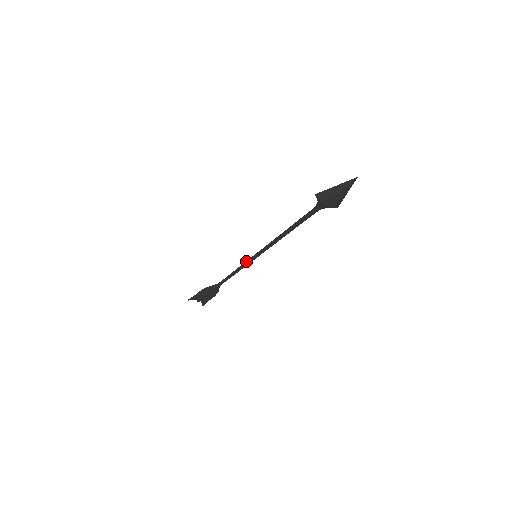
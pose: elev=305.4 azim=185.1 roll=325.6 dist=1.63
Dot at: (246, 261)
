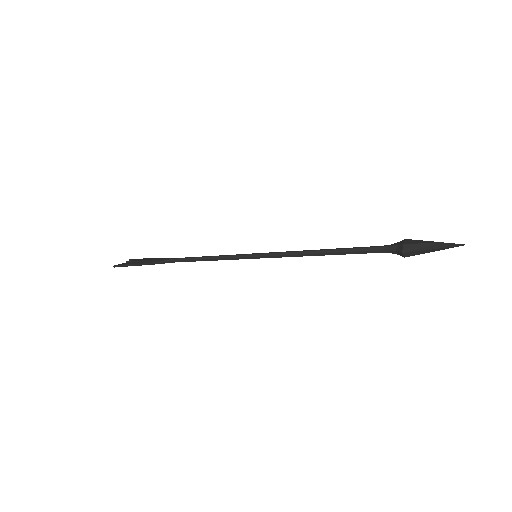
Dot at: (237, 258)
